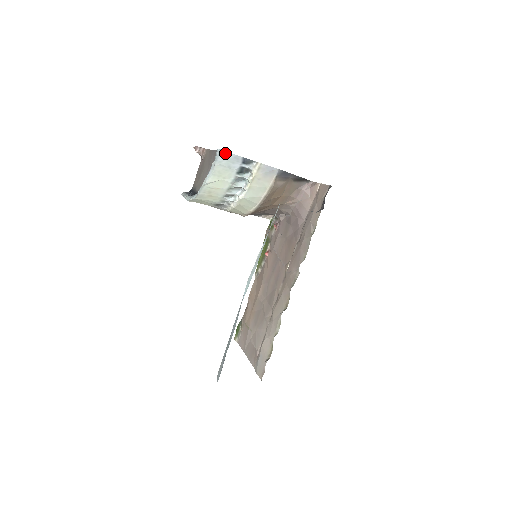
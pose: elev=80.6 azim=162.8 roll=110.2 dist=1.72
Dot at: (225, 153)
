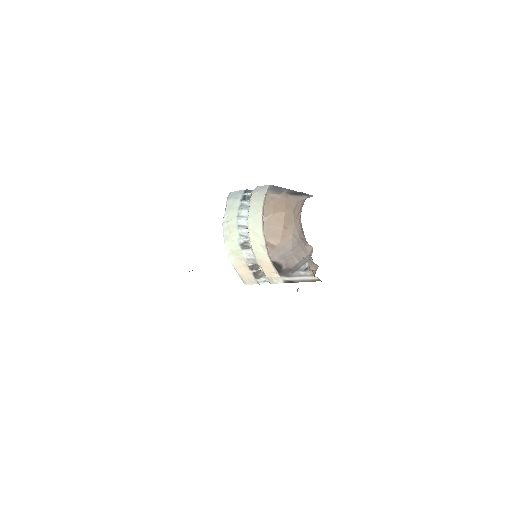
Dot at: (233, 193)
